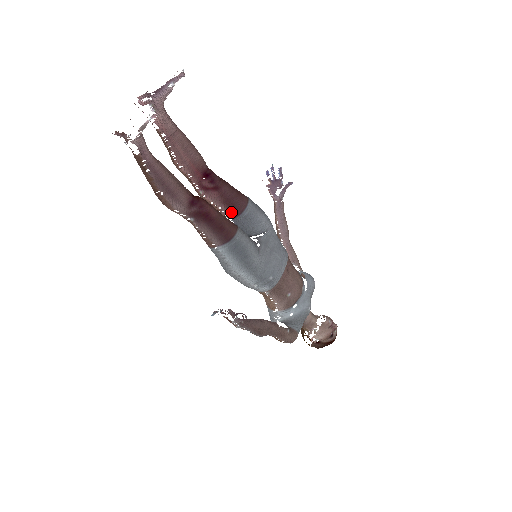
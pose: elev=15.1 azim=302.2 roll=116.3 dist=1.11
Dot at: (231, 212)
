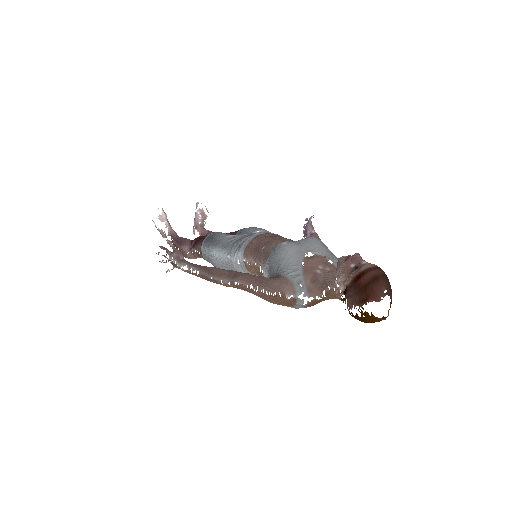
Dot at: occluded
